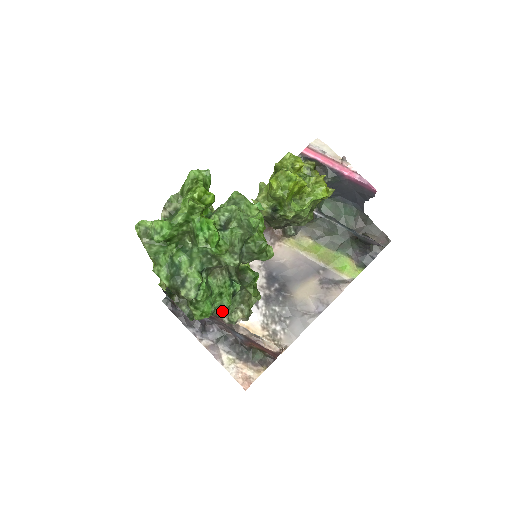
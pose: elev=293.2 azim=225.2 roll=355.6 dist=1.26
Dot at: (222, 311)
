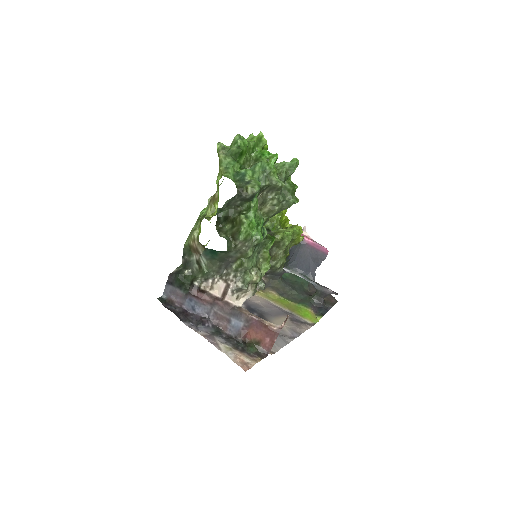
Dot at: (253, 247)
